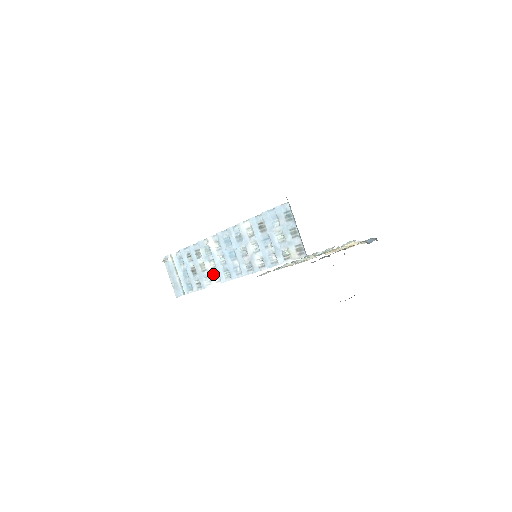
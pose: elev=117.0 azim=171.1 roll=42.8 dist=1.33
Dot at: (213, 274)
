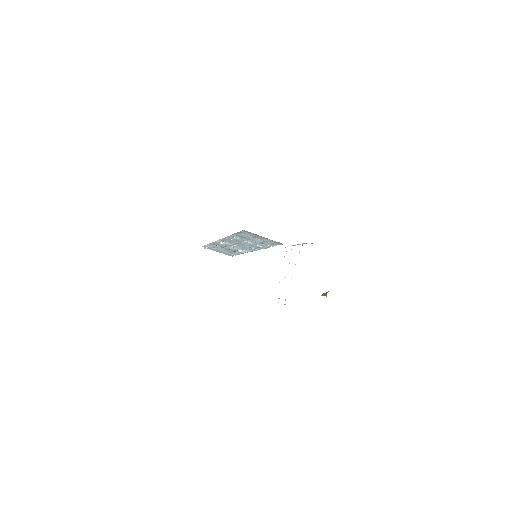
Dot at: (240, 250)
